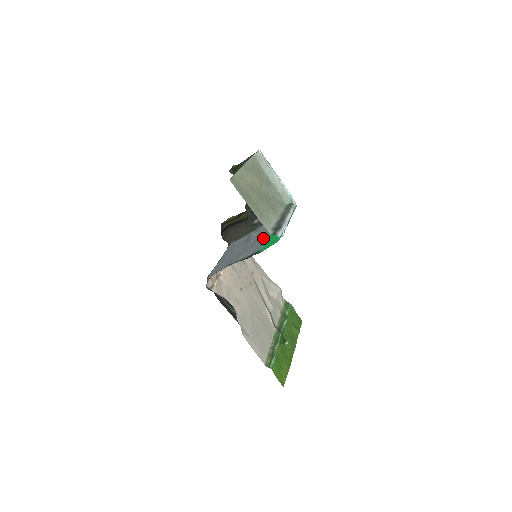
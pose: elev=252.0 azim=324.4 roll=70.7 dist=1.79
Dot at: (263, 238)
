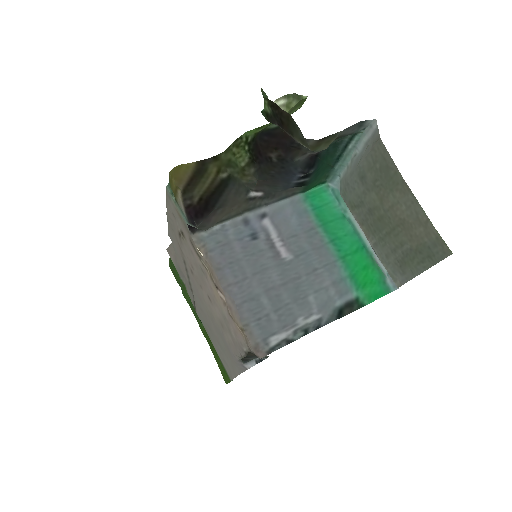
Dot at: (325, 259)
